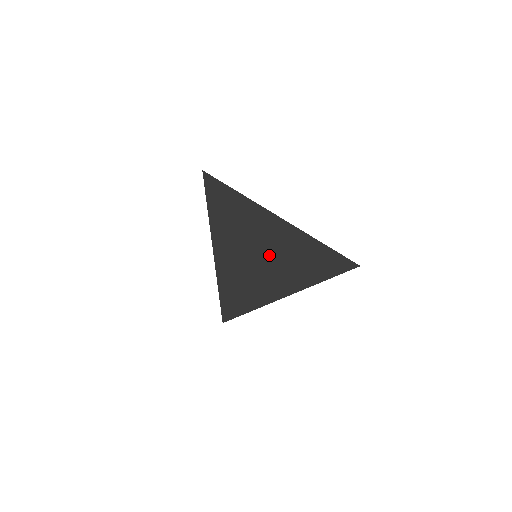
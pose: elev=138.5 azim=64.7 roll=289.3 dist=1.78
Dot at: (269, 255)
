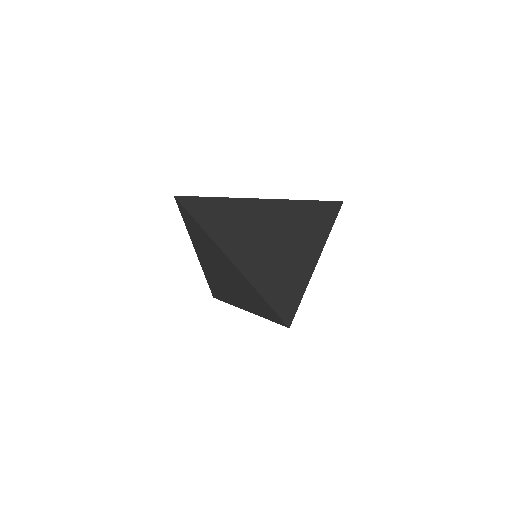
Dot at: (280, 238)
